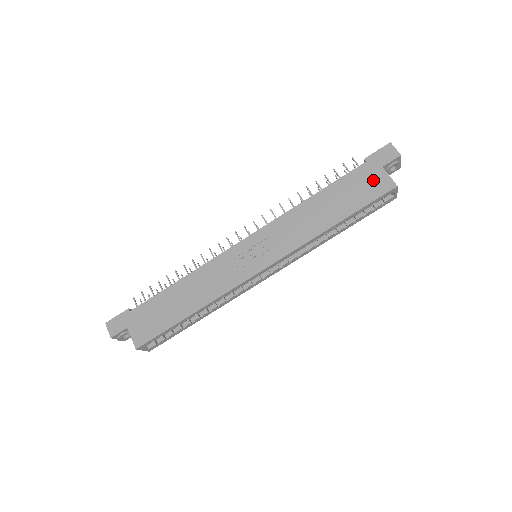
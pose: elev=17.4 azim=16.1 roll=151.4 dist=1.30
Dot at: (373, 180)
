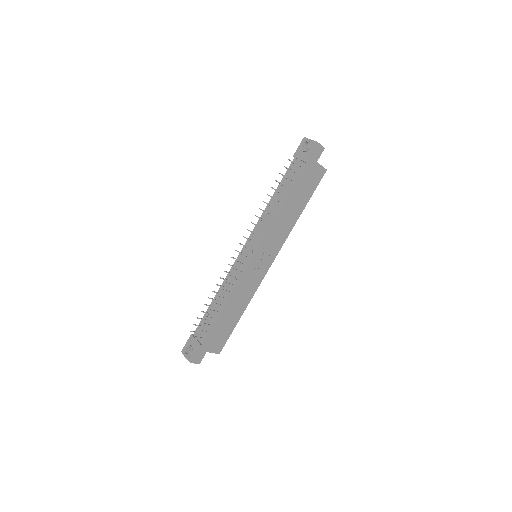
Dot at: (314, 174)
